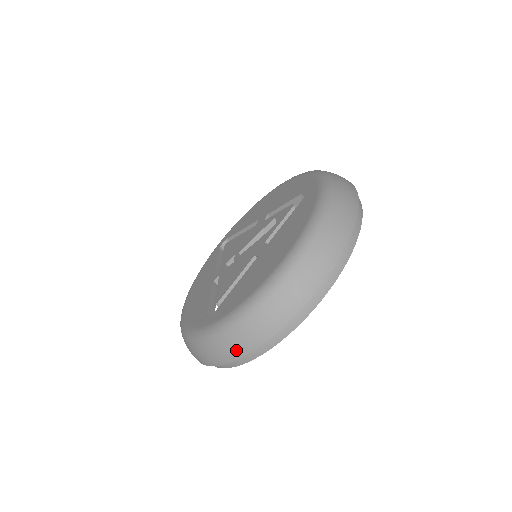
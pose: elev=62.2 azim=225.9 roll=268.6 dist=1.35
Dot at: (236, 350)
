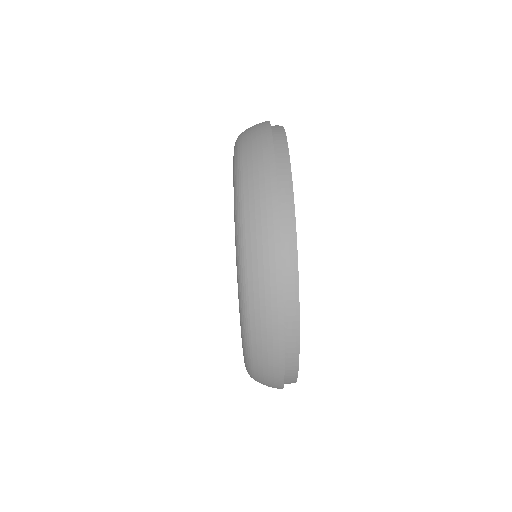
Dot at: (273, 357)
